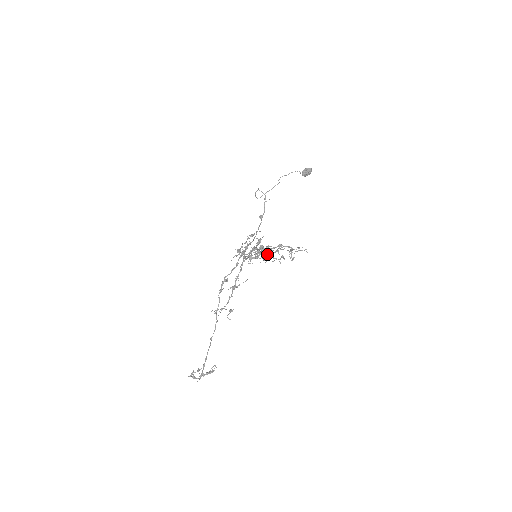
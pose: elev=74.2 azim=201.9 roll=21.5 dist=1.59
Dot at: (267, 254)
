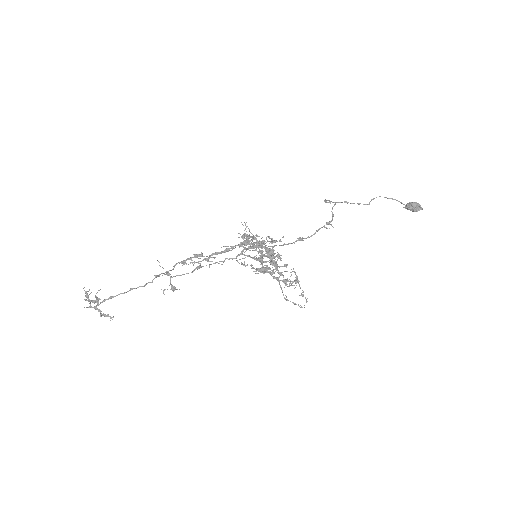
Dot at: (272, 257)
